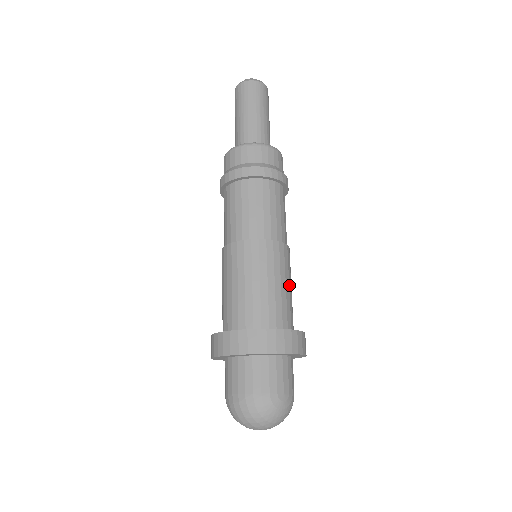
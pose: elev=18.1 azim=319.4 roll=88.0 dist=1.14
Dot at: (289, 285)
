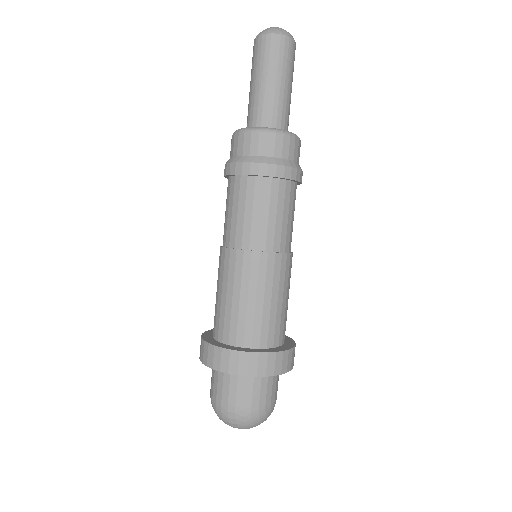
Dot at: occluded
